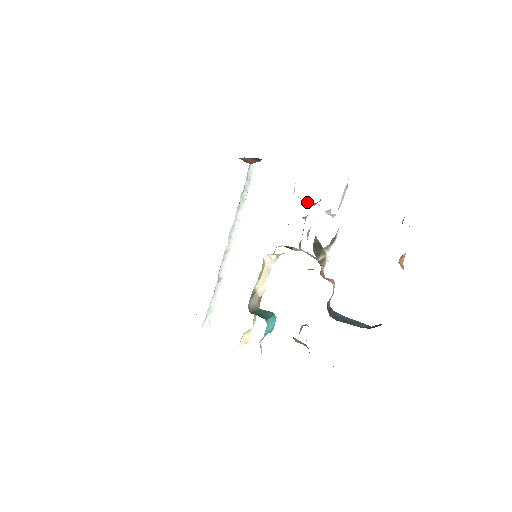
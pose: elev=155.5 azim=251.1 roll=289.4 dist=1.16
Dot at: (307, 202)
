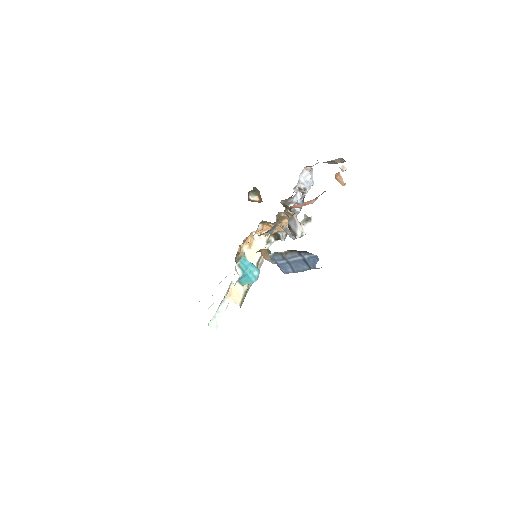
Dot at: occluded
